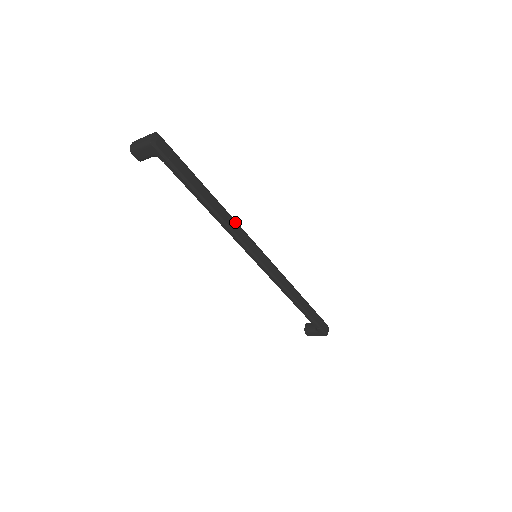
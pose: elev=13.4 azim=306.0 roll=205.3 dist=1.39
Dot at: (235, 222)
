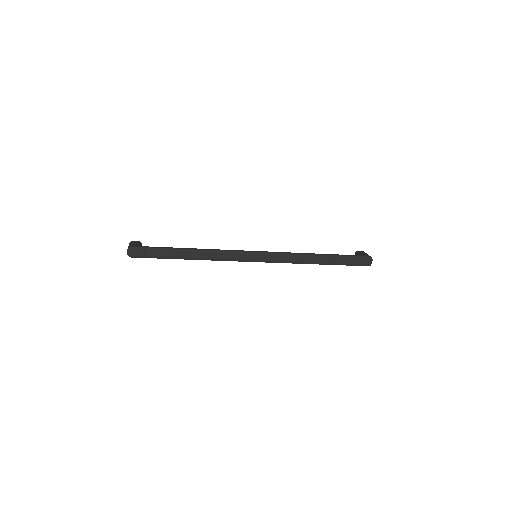
Dot at: (220, 252)
